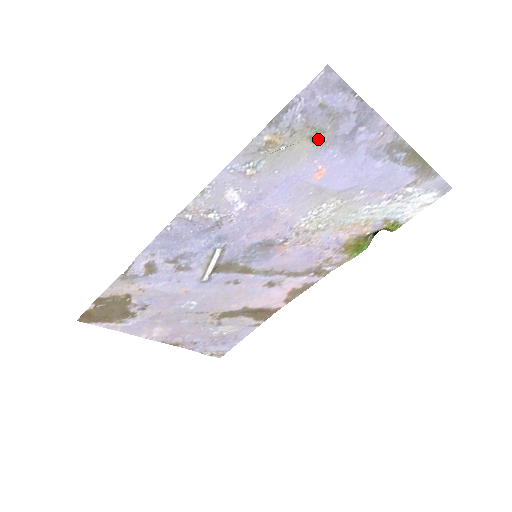
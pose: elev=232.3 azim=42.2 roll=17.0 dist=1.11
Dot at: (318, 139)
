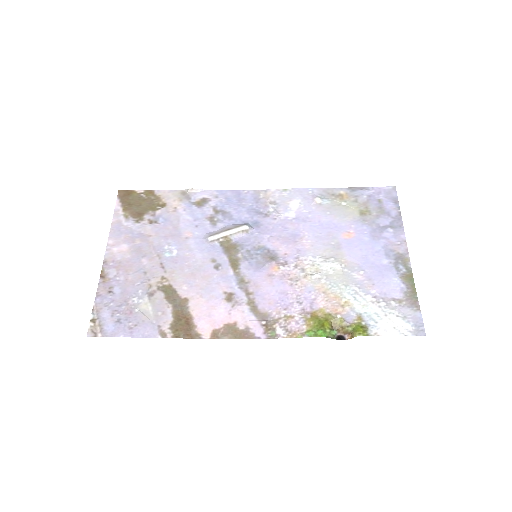
Dot at: (364, 216)
